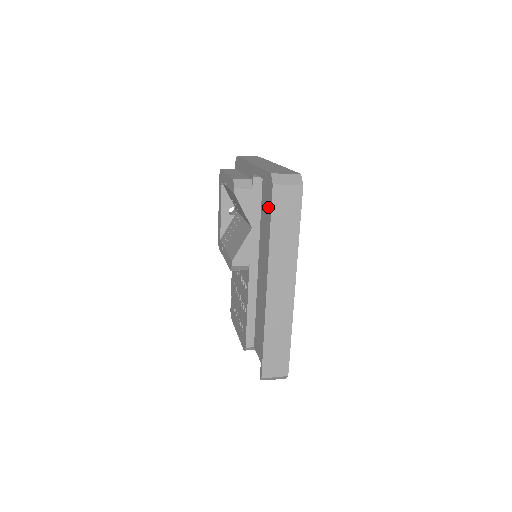
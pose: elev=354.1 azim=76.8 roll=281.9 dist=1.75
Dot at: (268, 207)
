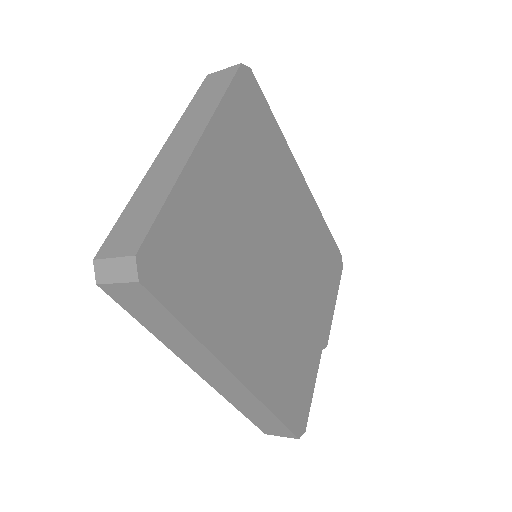
Dot at: occluded
